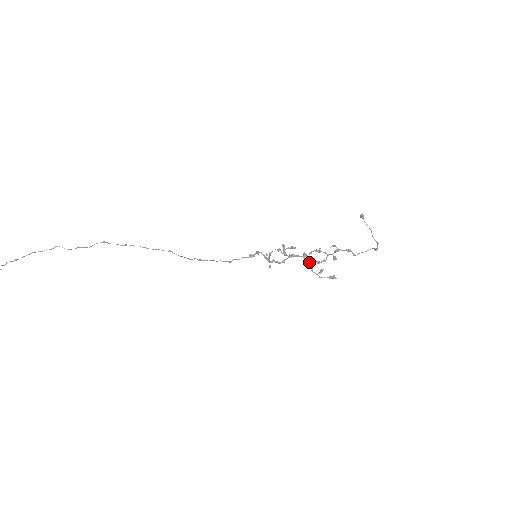
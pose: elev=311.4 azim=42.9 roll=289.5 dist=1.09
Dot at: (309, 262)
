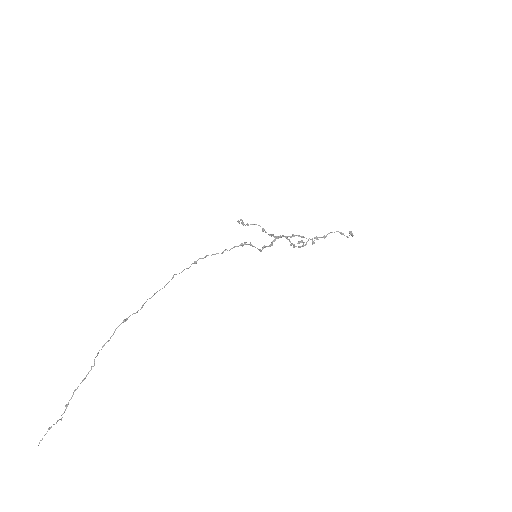
Dot at: (290, 241)
